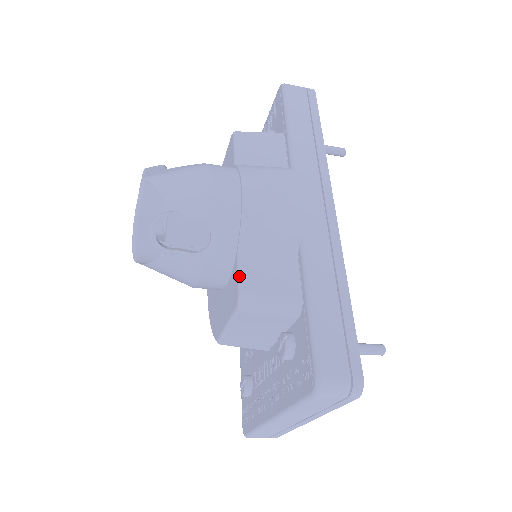
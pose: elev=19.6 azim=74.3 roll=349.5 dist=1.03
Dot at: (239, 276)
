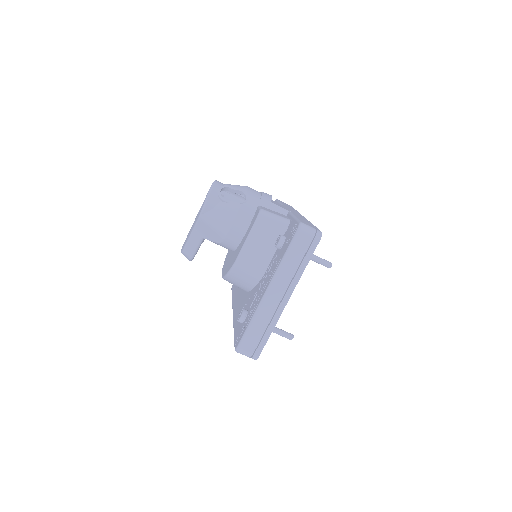
Dot at: (260, 208)
